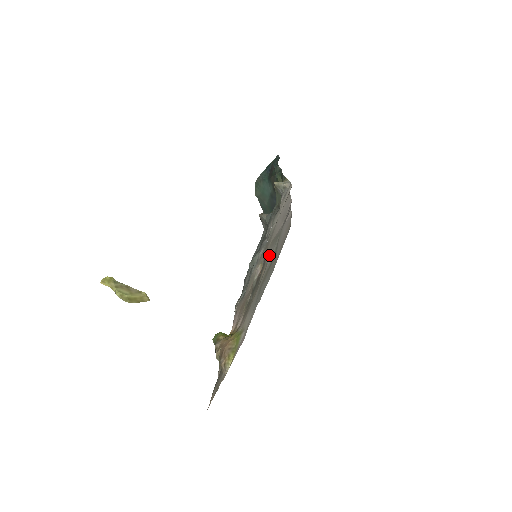
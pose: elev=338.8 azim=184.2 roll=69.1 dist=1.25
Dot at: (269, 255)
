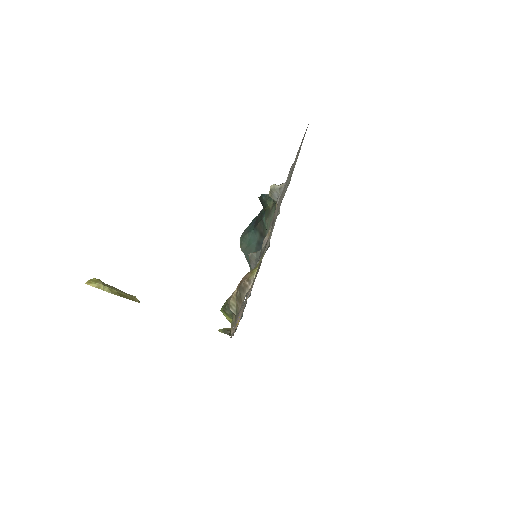
Dot at: (281, 198)
